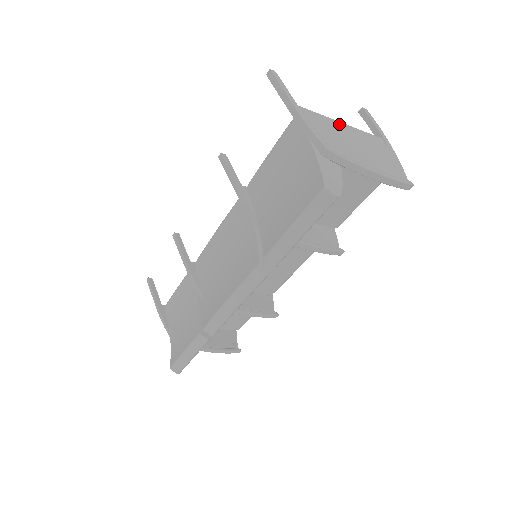
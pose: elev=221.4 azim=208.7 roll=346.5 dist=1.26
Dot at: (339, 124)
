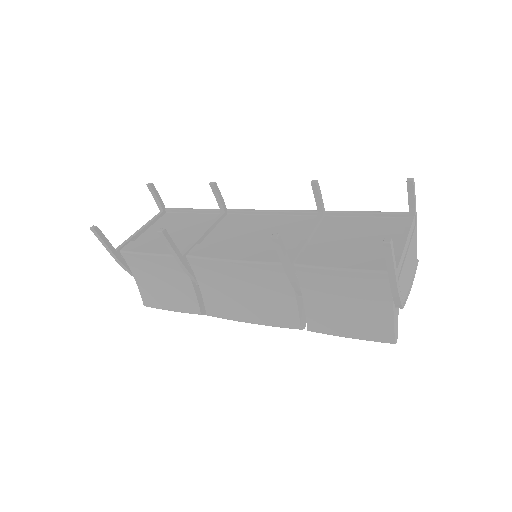
Dot at: (405, 249)
